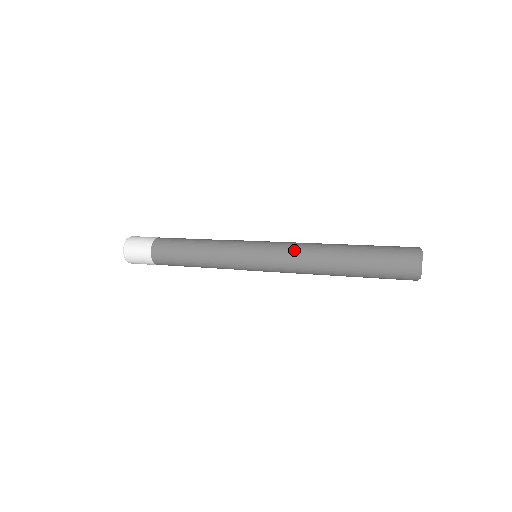
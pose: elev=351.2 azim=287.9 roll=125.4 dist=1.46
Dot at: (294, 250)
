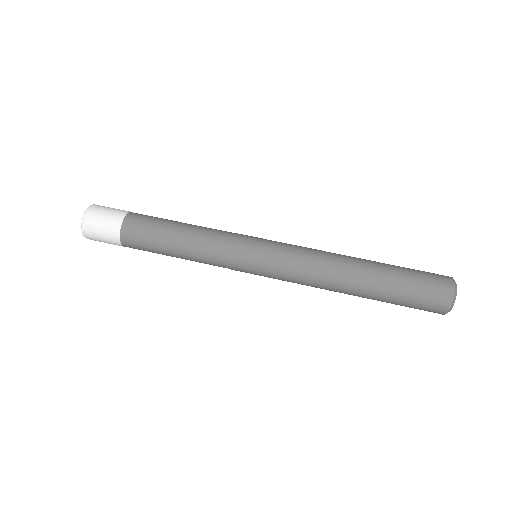
Dot at: (307, 263)
